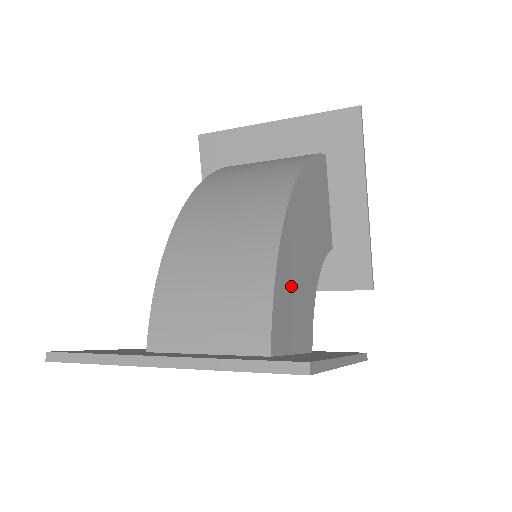
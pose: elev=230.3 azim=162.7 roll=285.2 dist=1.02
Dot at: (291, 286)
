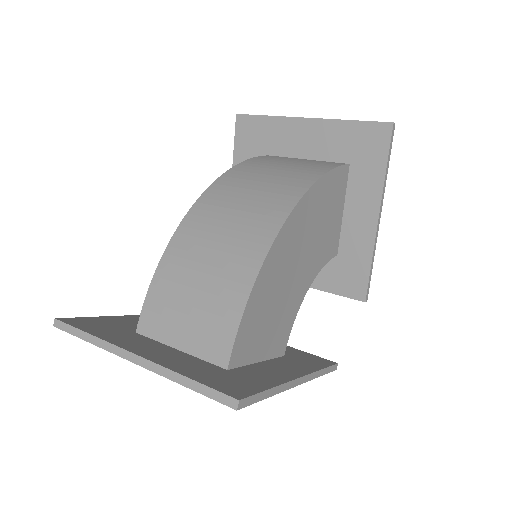
Dot at: (268, 304)
